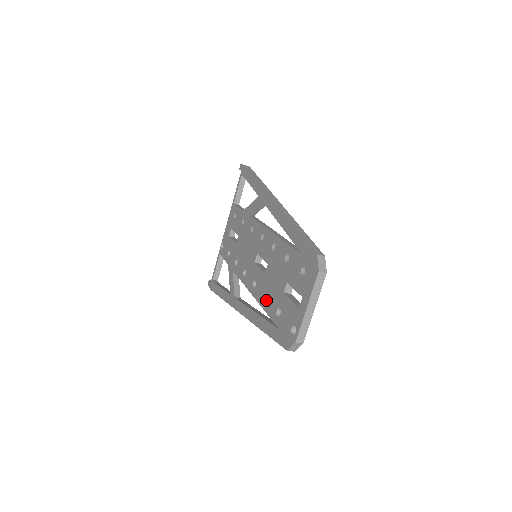
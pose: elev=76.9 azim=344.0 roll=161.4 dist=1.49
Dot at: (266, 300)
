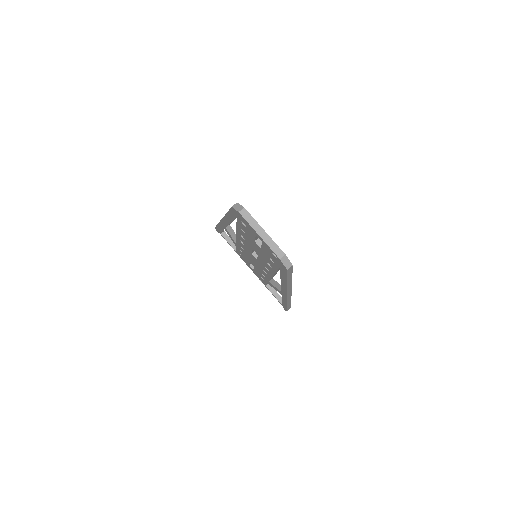
Dot at: occluded
